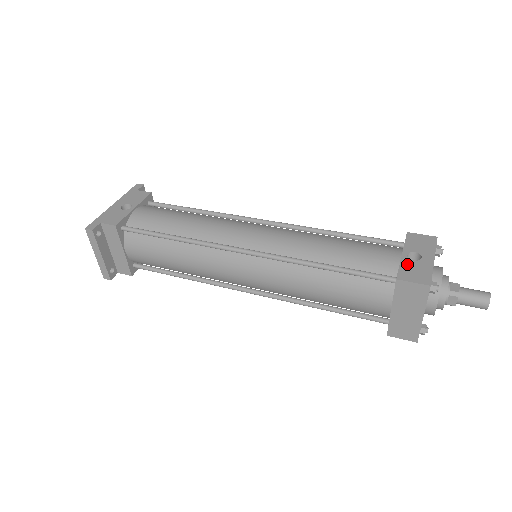
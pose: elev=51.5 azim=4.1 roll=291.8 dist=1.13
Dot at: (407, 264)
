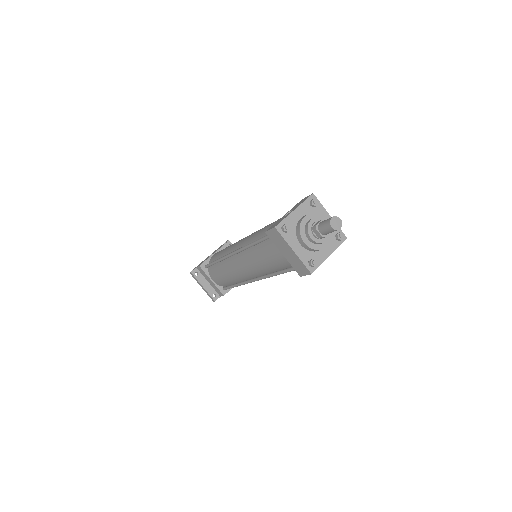
Dot at: (279, 220)
